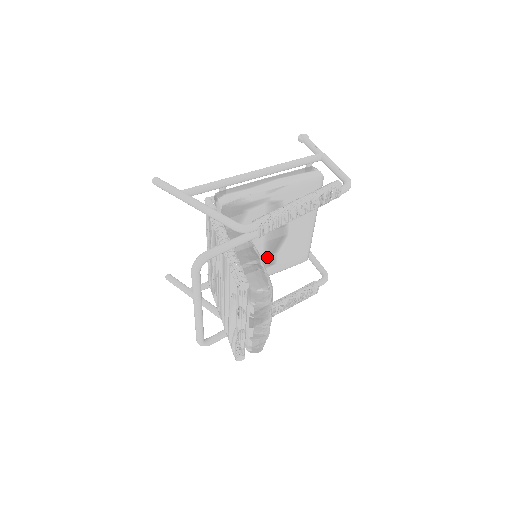
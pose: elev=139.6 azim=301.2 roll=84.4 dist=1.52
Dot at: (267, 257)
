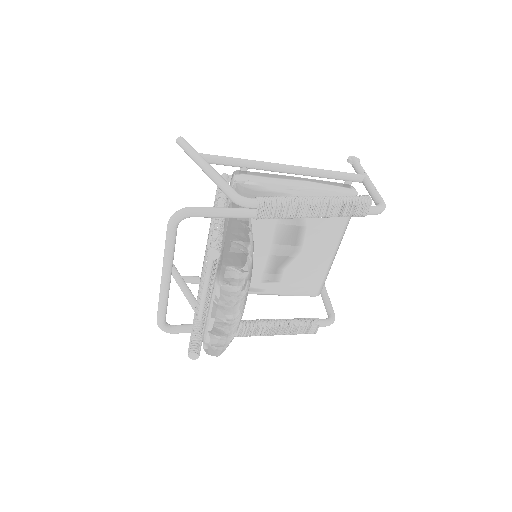
Dot at: (271, 268)
